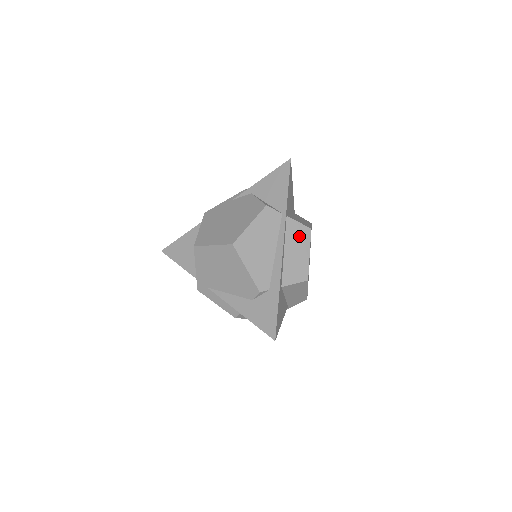
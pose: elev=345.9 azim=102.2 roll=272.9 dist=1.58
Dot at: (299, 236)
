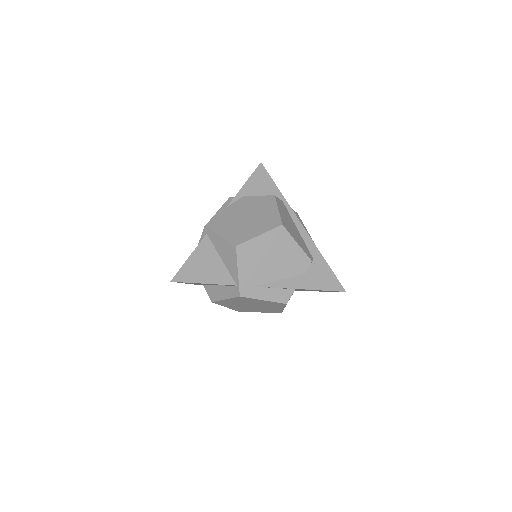
Dot at: occluded
